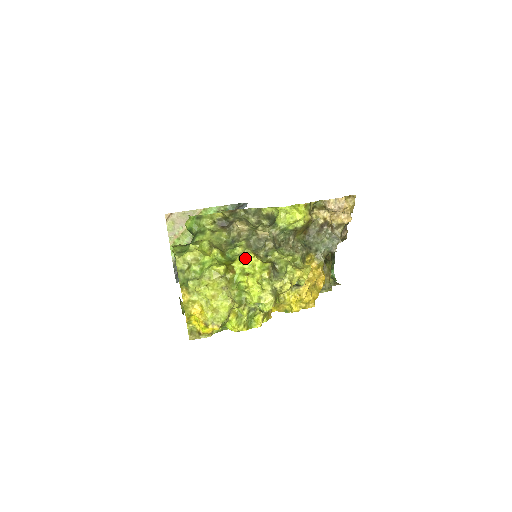
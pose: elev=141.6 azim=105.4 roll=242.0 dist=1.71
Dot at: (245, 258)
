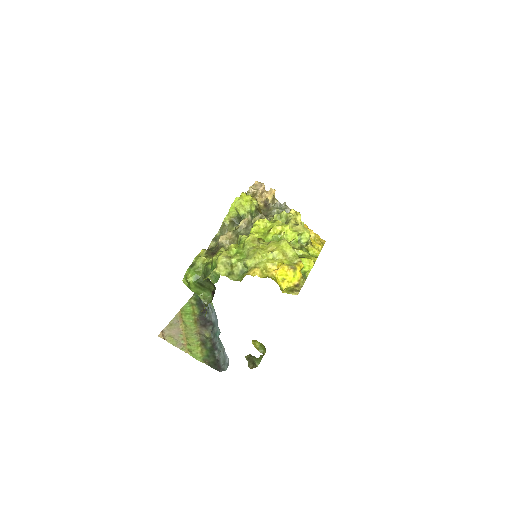
Dot at: (255, 227)
